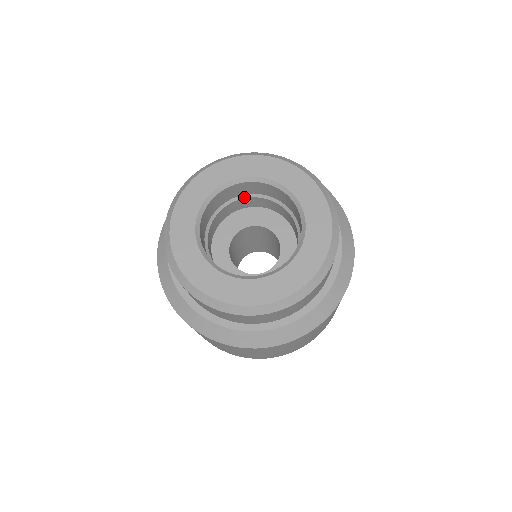
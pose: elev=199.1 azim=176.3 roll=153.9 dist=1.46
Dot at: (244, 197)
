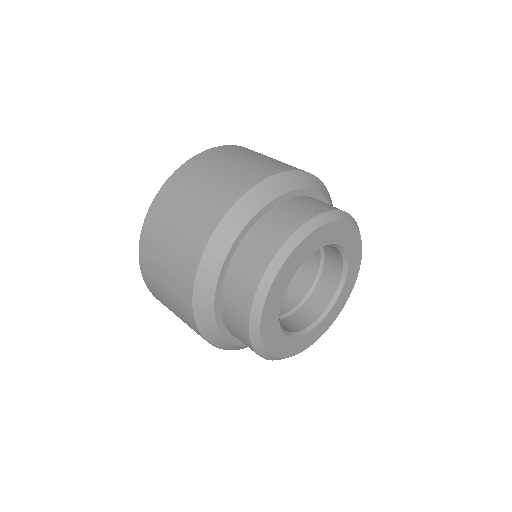
Dot at: occluded
